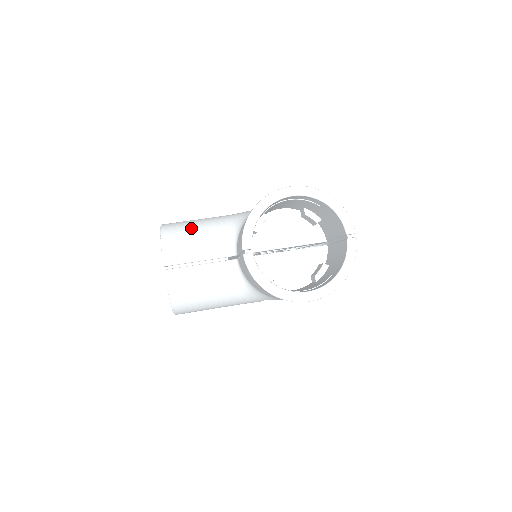
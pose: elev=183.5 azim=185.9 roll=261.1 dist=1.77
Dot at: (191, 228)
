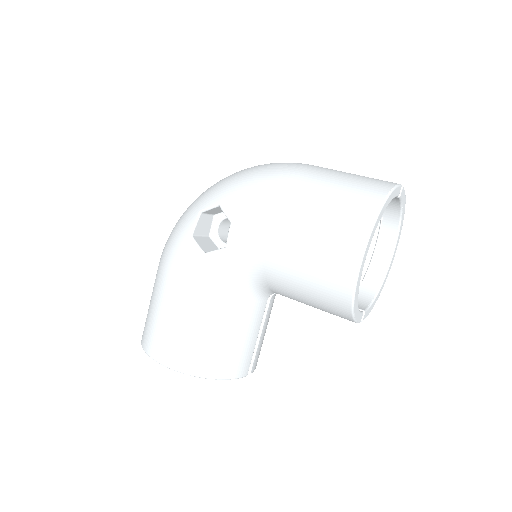
Dot at: (216, 340)
